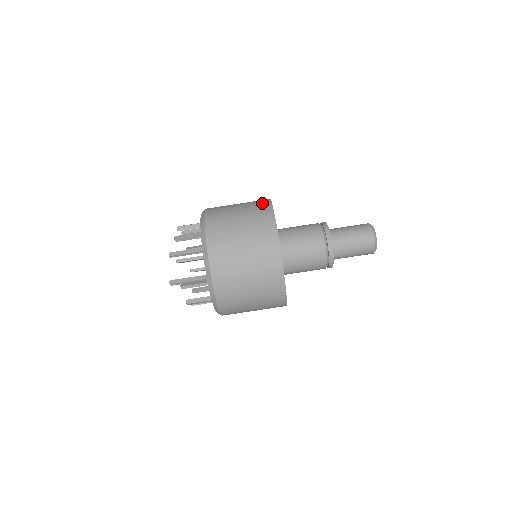
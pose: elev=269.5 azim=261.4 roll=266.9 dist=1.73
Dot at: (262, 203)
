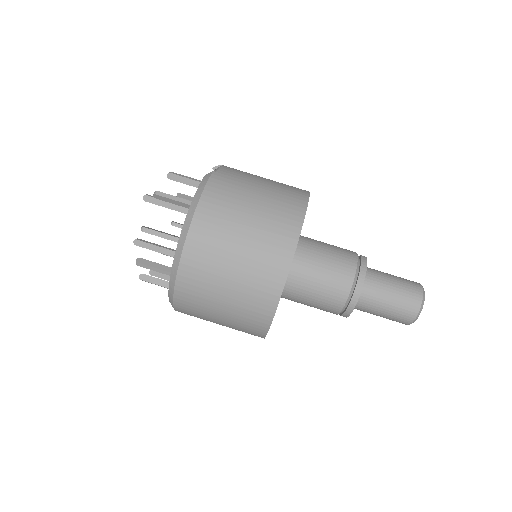
Dot at: (281, 244)
